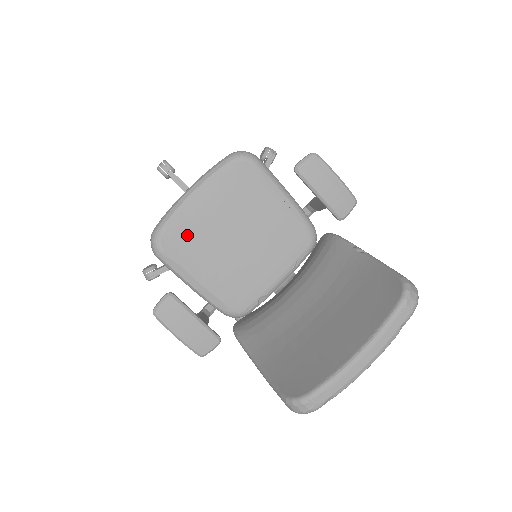
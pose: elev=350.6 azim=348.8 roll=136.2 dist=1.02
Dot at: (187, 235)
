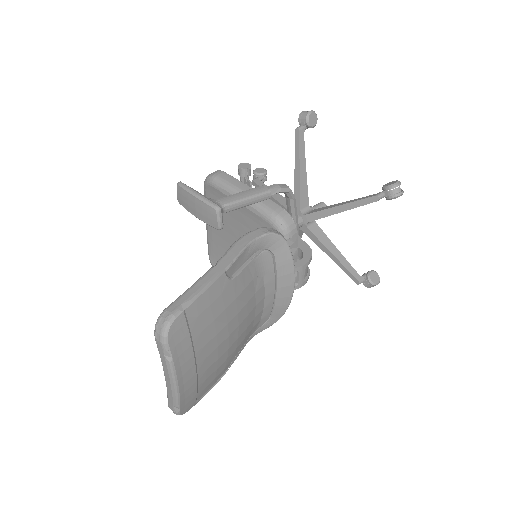
Dot at: (218, 253)
